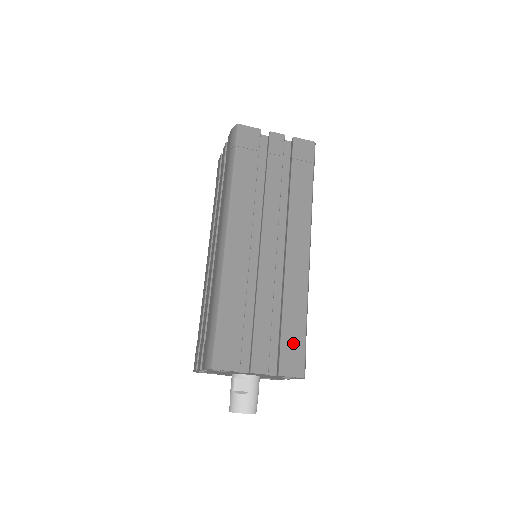
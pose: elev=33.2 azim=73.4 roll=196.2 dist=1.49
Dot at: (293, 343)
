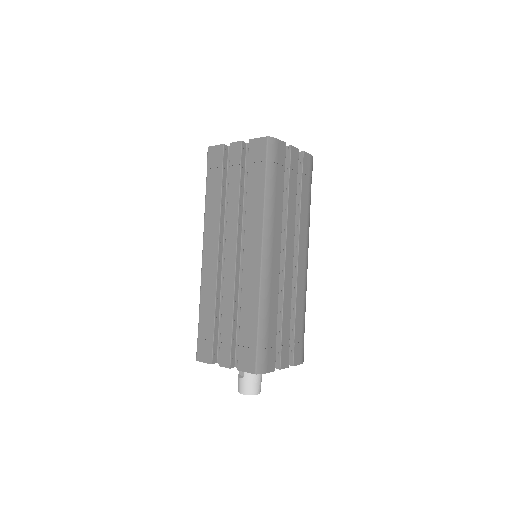
Dot at: (248, 343)
